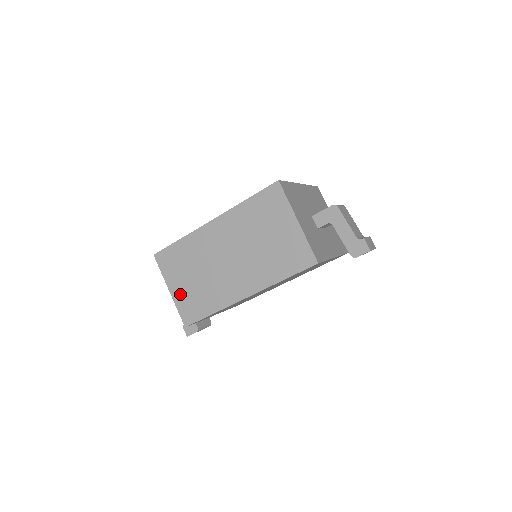
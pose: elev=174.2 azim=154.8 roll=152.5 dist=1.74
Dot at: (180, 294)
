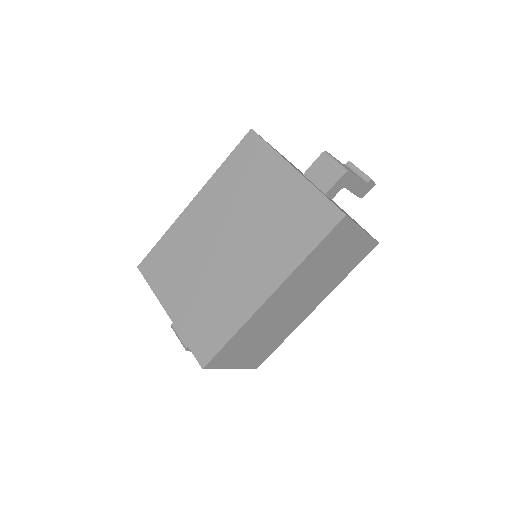
Dot at: (246, 360)
